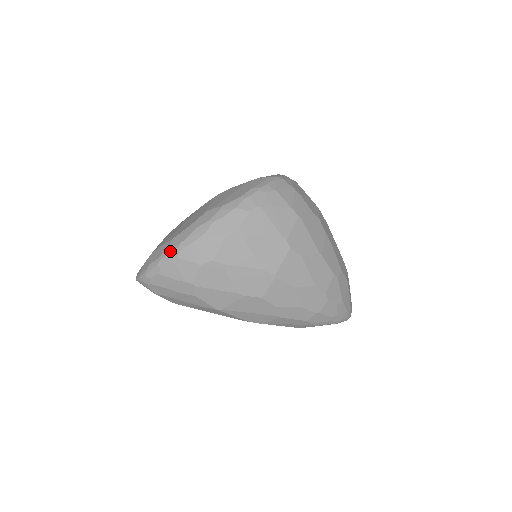
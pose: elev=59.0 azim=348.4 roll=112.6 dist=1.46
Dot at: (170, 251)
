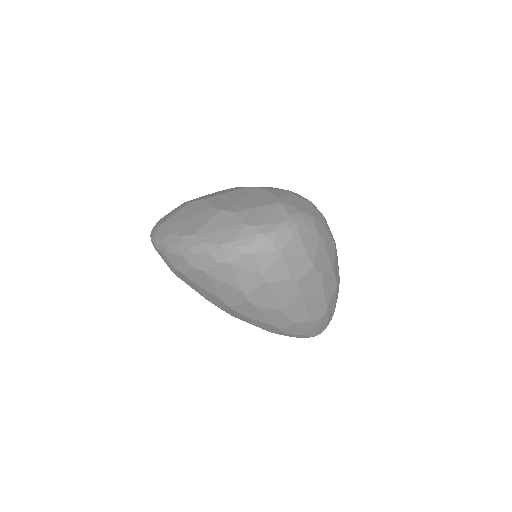
Dot at: (162, 244)
